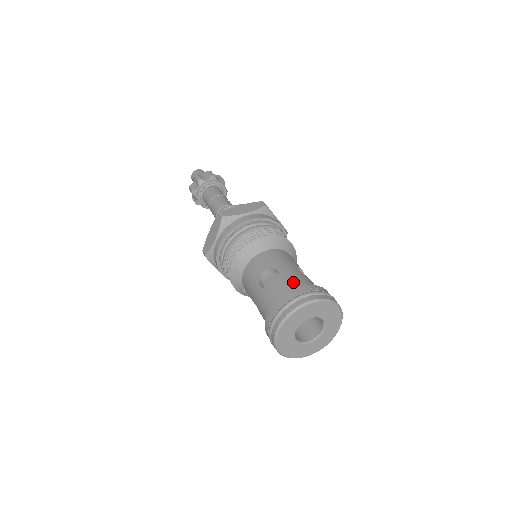
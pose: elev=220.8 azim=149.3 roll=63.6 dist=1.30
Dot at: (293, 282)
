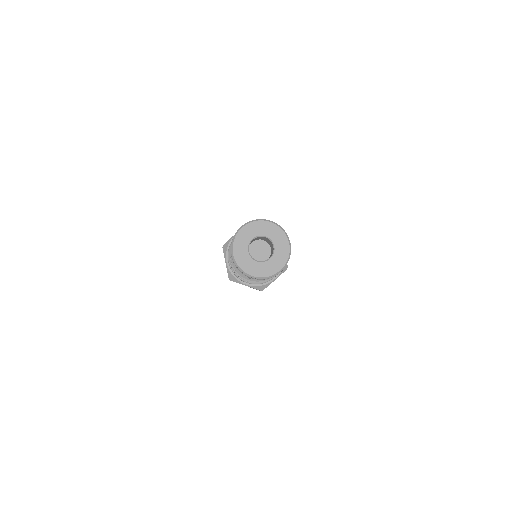
Dot at: occluded
